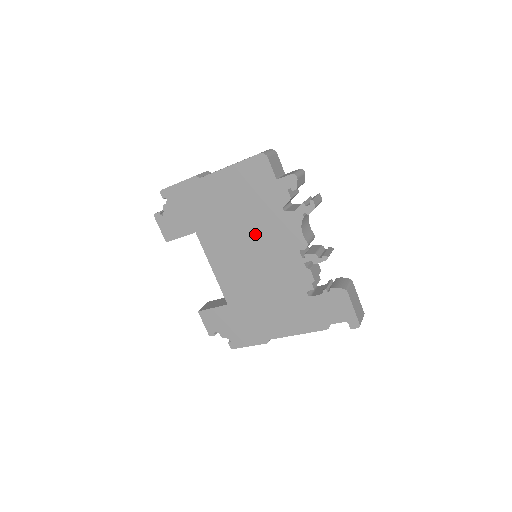
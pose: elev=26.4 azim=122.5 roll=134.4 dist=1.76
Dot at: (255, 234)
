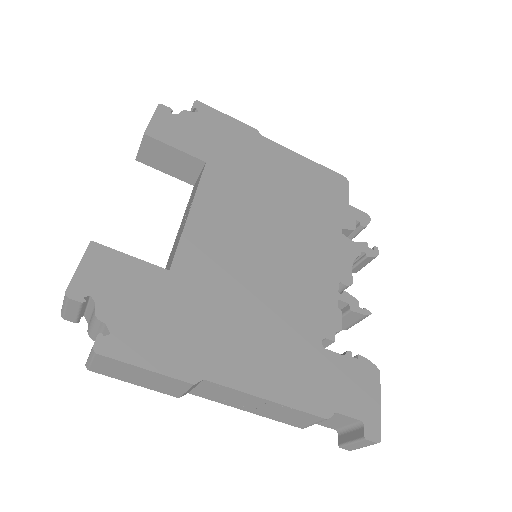
Dot at: (291, 225)
